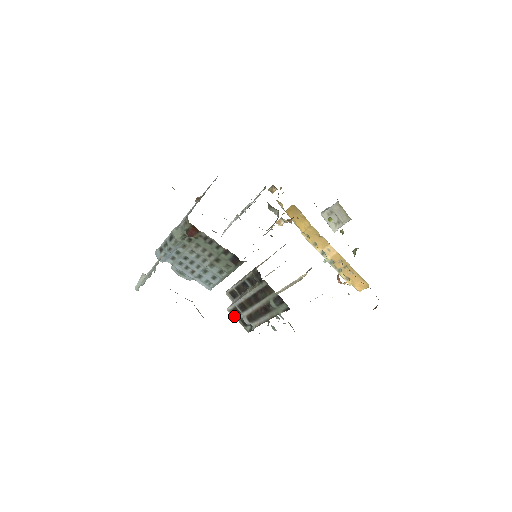
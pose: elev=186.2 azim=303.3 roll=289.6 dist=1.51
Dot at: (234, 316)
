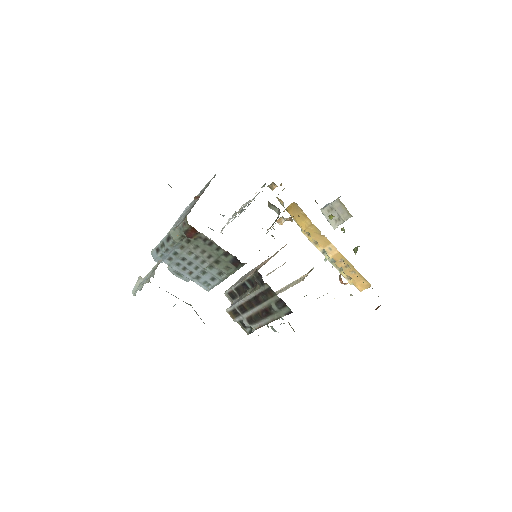
Dot at: (233, 318)
